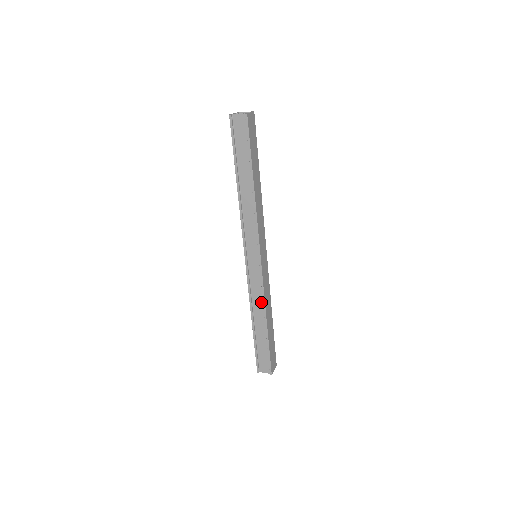
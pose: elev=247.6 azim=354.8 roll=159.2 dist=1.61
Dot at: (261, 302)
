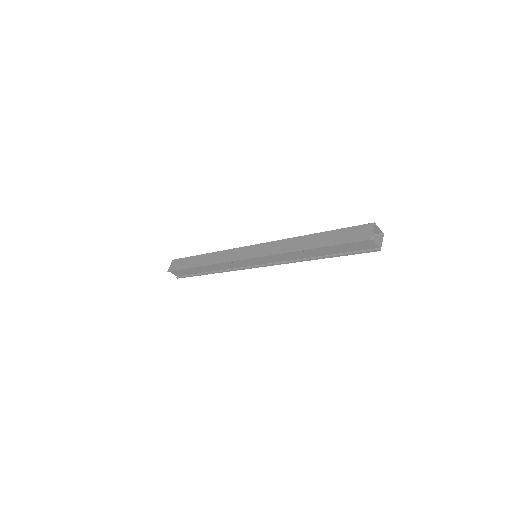
Dot at: (224, 268)
